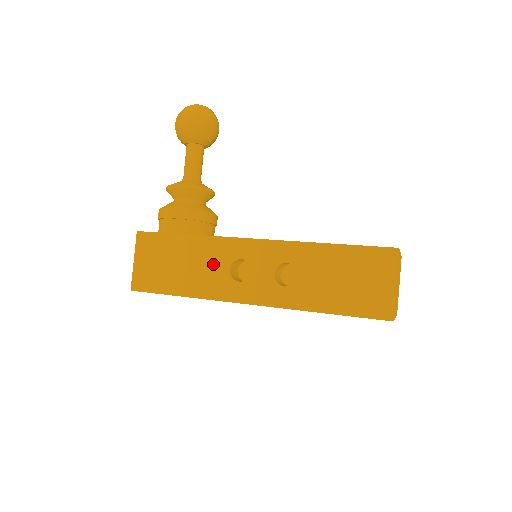
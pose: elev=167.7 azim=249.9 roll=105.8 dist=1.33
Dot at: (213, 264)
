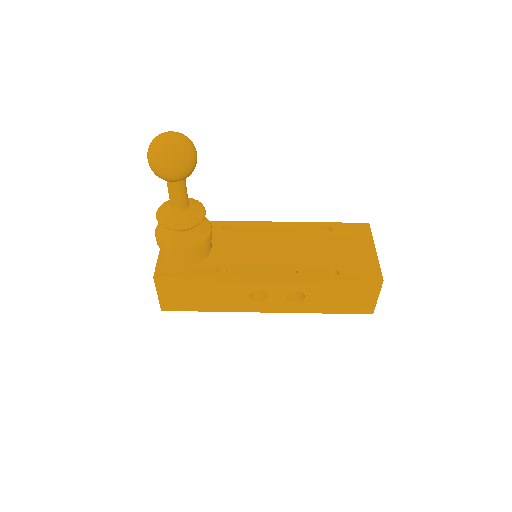
Dot at: (234, 294)
